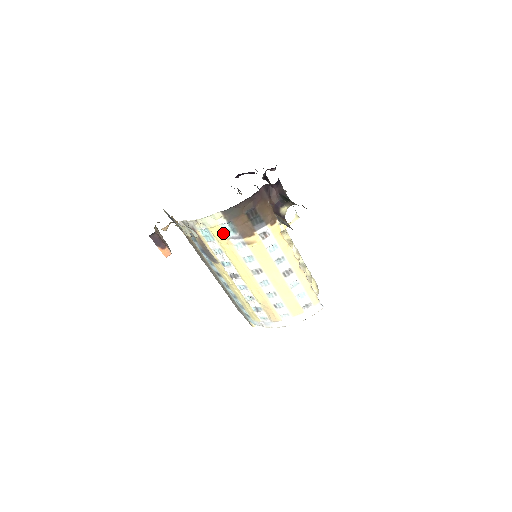
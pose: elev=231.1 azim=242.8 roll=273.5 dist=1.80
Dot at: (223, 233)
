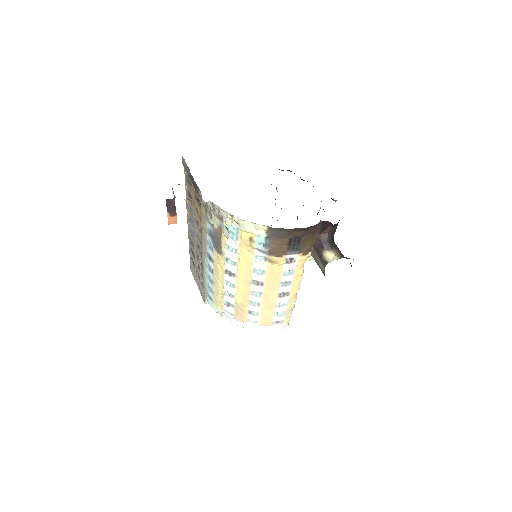
Dot at: (253, 241)
